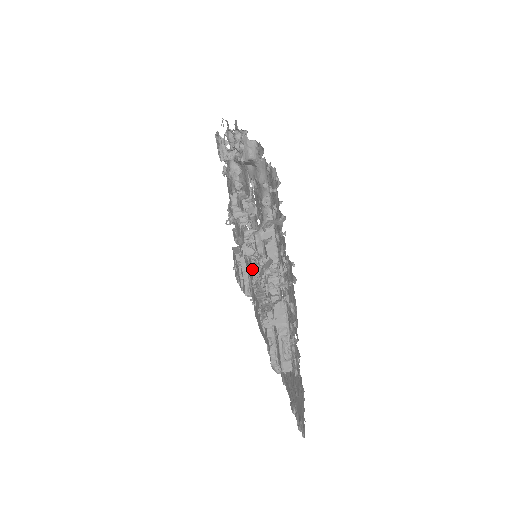
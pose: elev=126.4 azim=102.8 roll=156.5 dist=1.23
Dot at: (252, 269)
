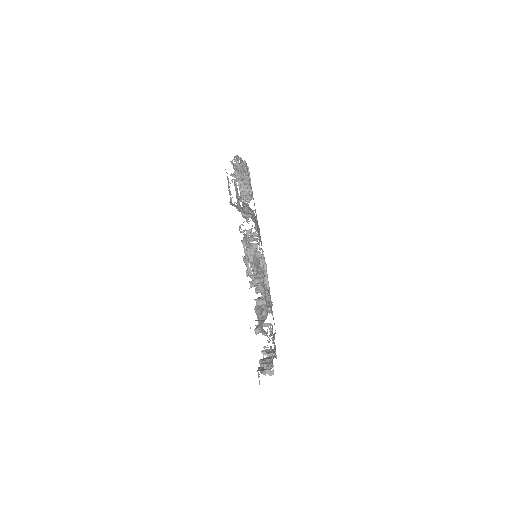
Dot at: occluded
